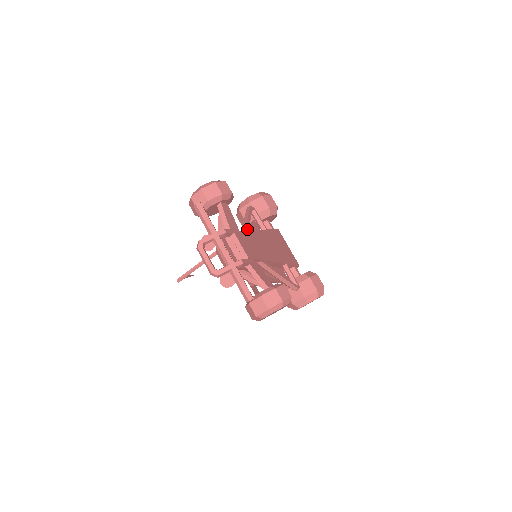
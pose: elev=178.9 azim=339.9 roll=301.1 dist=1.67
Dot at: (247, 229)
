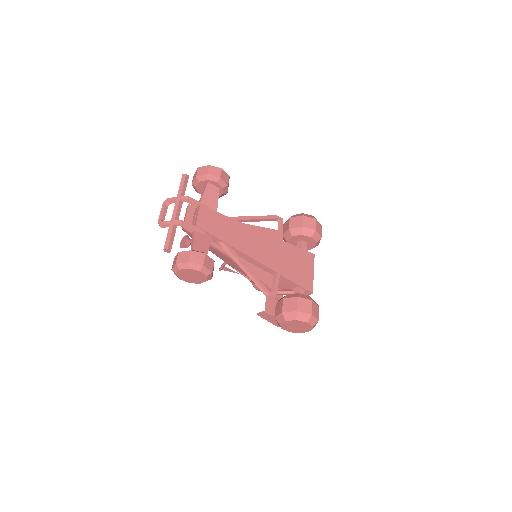
Dot at: (236, 218)
